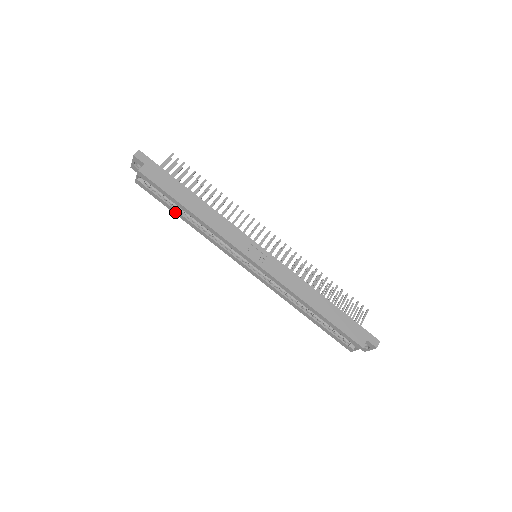
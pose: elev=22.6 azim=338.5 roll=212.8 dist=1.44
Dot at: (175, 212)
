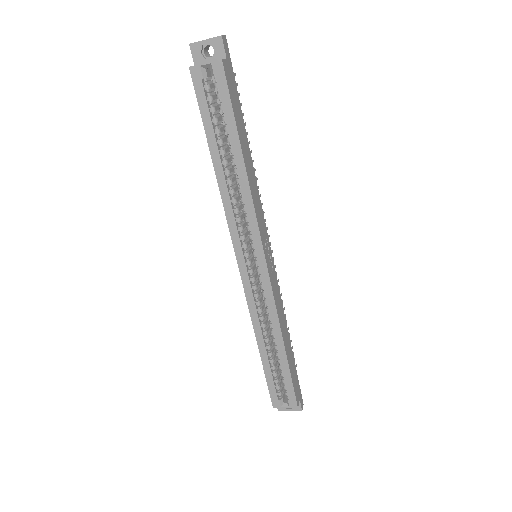
Dot at: (212, 144)
